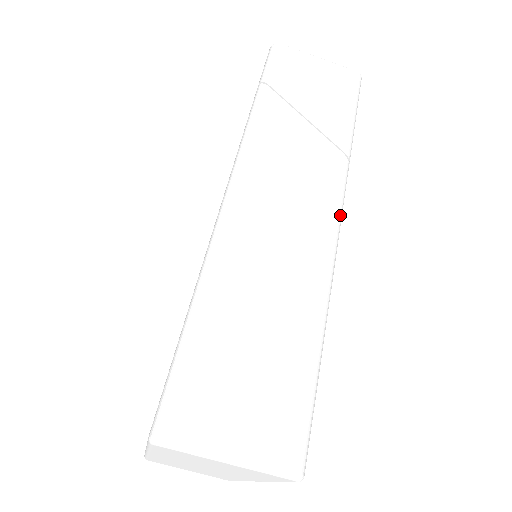
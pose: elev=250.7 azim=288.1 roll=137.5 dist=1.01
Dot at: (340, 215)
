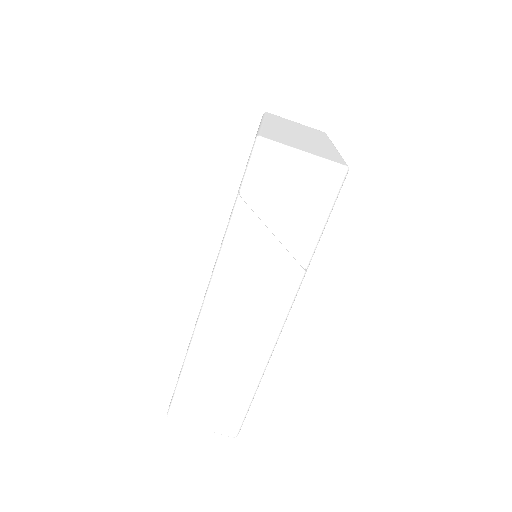
Dot at: (286, 315)
